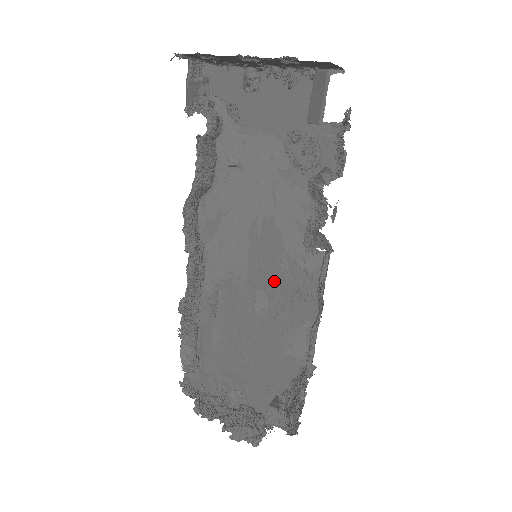
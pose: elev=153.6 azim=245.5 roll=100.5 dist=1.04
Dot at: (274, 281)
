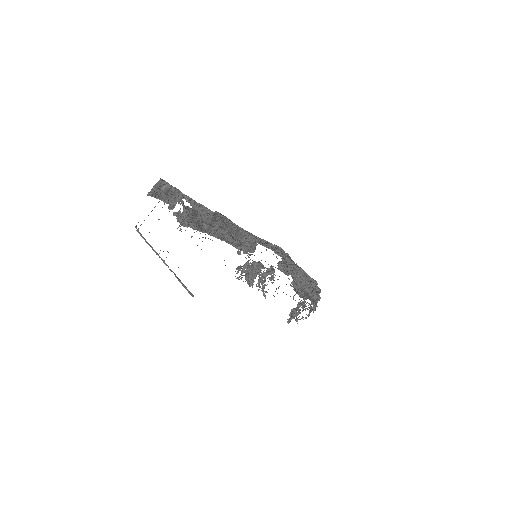
Dot at: occluded
